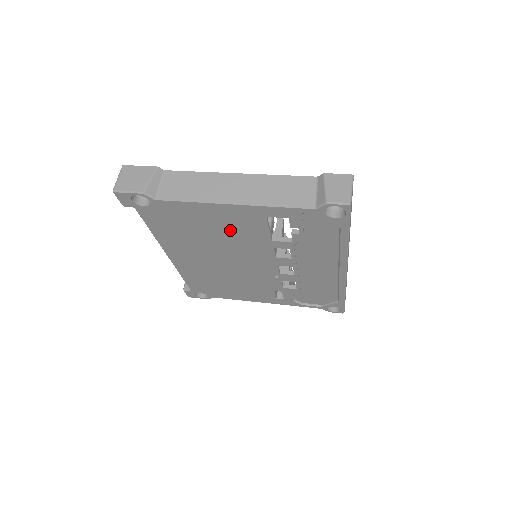
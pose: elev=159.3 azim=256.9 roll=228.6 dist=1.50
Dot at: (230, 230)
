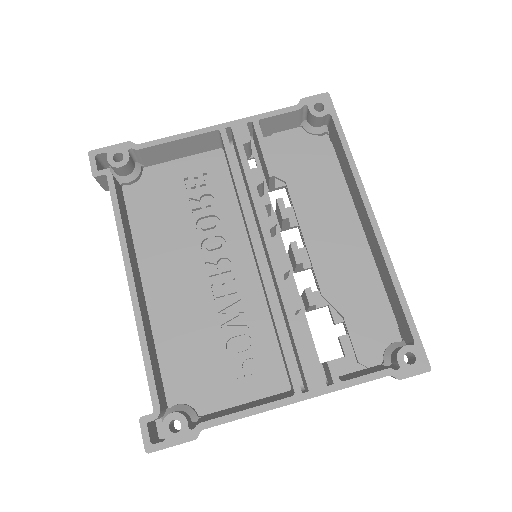
Dot at: (263, 343)
